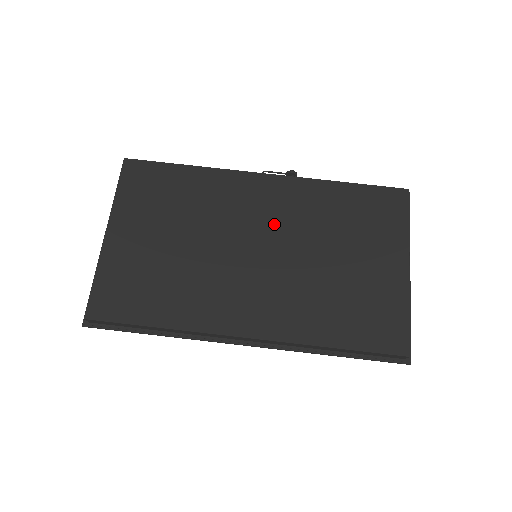
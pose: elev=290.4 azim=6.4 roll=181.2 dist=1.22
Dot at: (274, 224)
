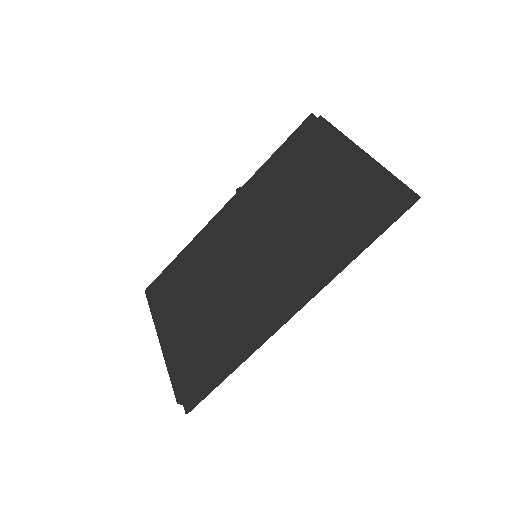
Dot at: (247, 225)
